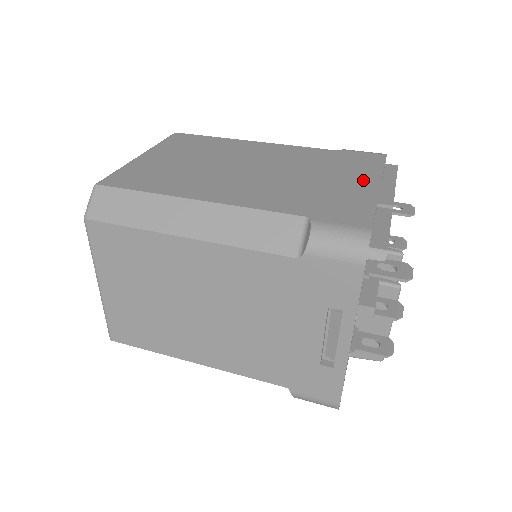
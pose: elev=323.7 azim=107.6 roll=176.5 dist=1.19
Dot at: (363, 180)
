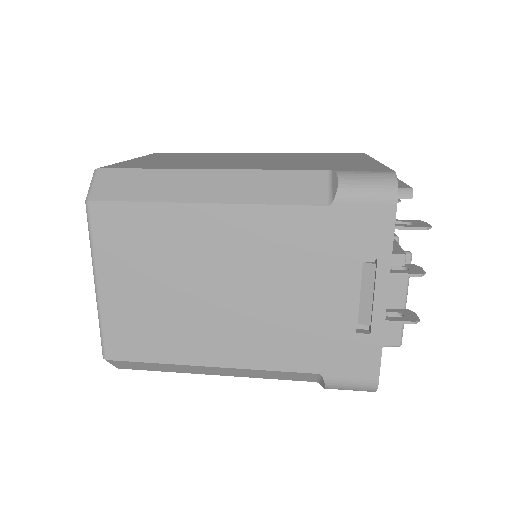
Dot at: (358, 159)
